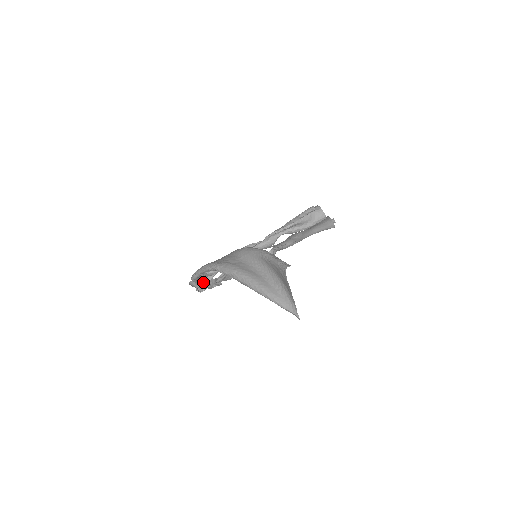
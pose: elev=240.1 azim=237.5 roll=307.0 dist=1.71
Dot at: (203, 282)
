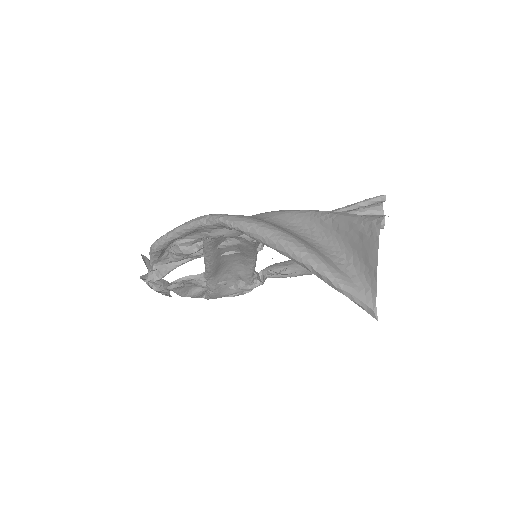
Dot at: (160, 268)
